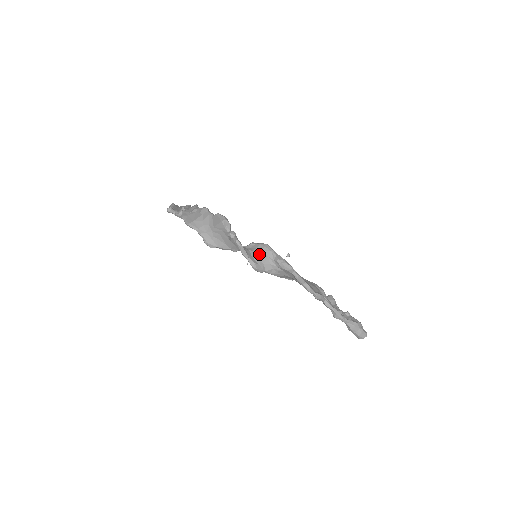
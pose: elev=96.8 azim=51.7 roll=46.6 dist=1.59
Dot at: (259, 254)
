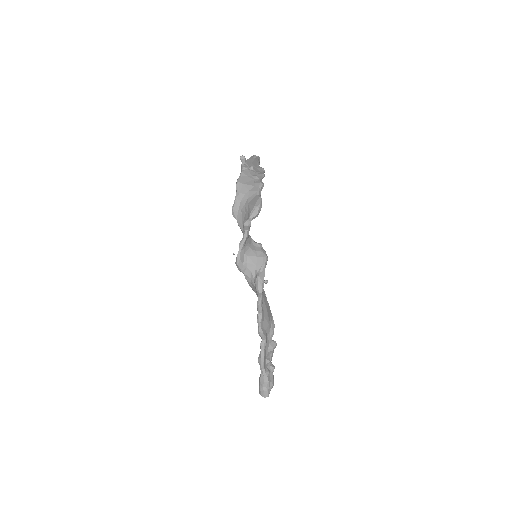
Dot at: (252, 257)
